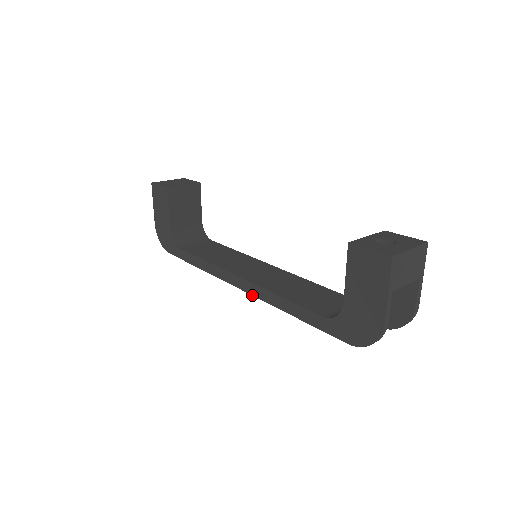
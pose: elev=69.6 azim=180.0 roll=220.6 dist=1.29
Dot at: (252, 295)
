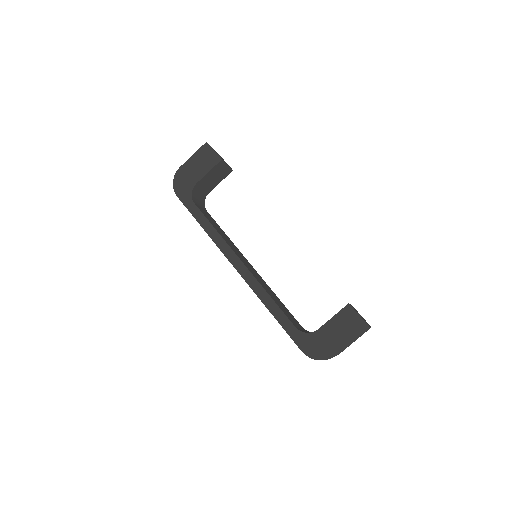
Dot at: (245, 280)
